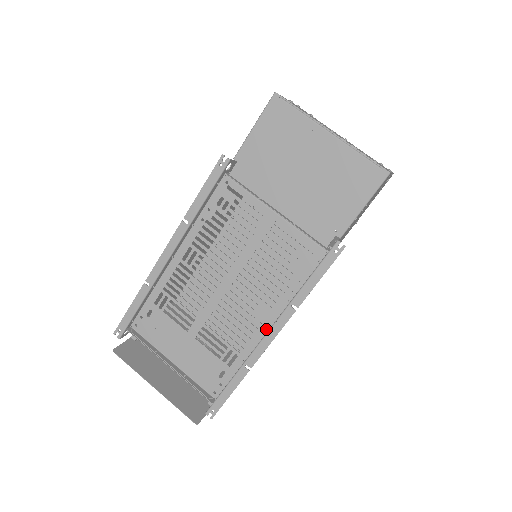
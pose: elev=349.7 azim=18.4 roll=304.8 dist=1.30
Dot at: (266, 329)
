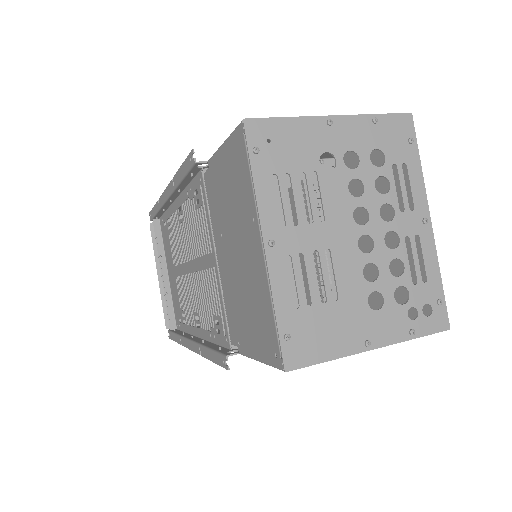
Dot at: (197, 334)
